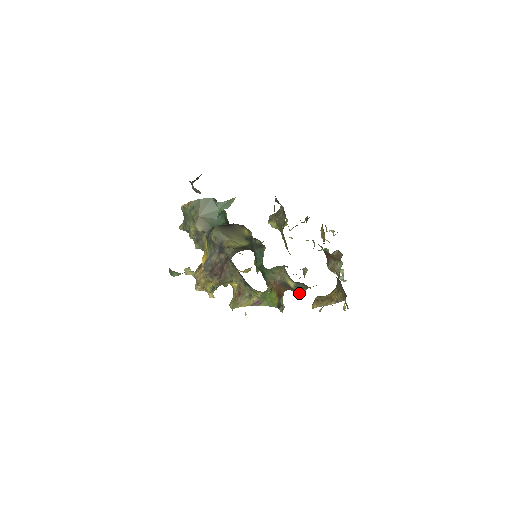
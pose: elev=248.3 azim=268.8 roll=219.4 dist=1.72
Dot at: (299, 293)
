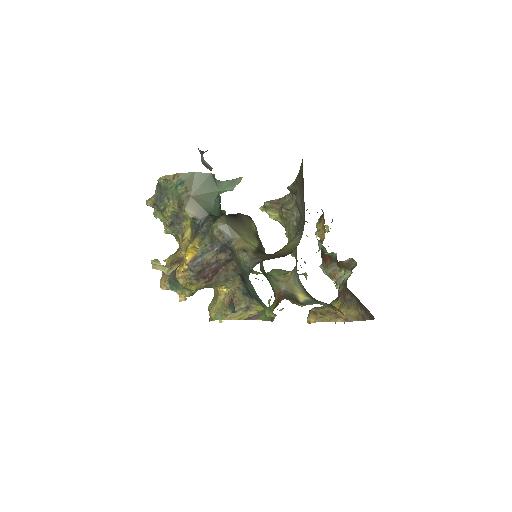
Dot at: (301, 305)
